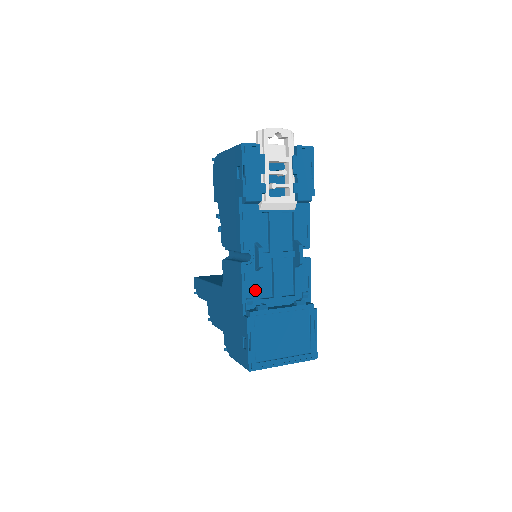
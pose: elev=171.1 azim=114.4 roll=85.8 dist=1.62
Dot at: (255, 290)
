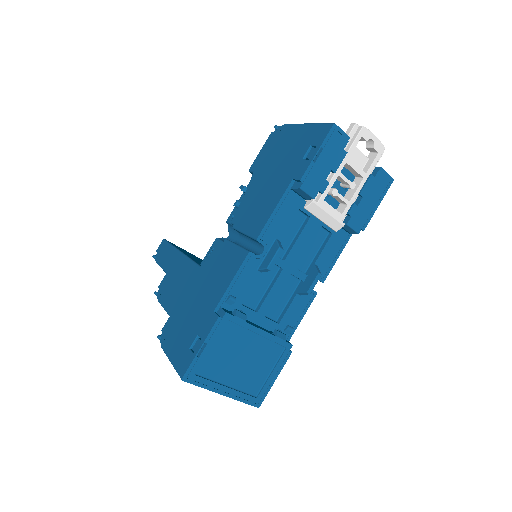
Dot at: (244, 291)
